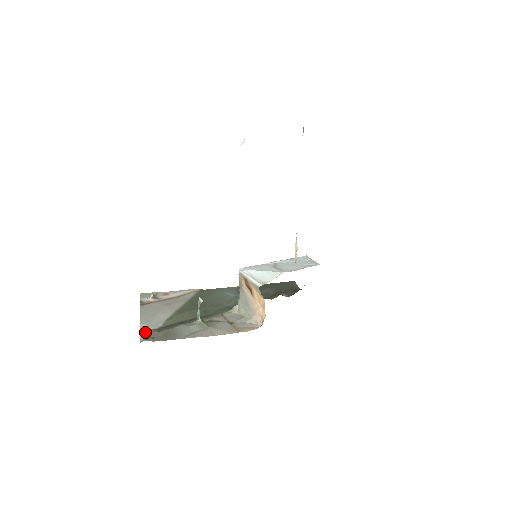
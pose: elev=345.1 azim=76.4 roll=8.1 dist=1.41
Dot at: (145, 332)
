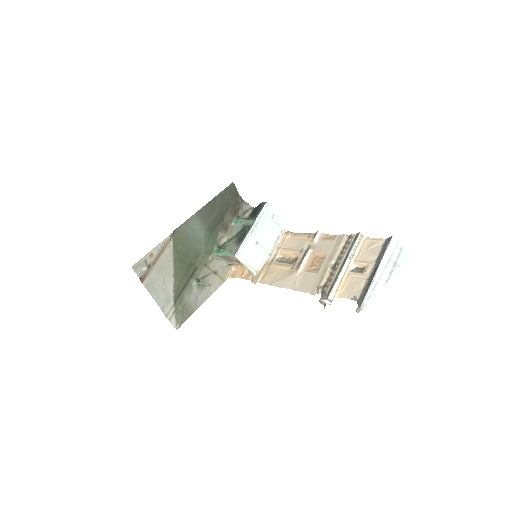
Dot at: (169, 314)
